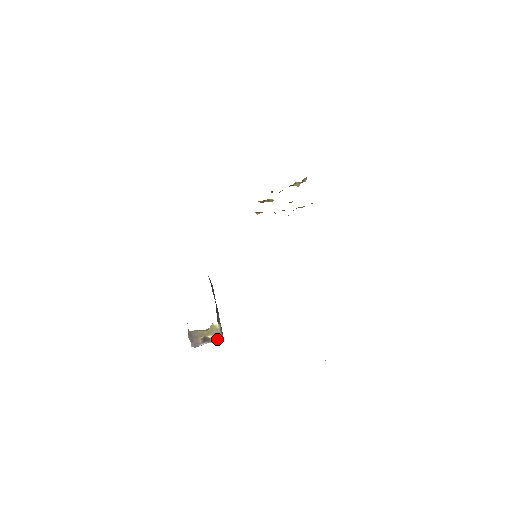
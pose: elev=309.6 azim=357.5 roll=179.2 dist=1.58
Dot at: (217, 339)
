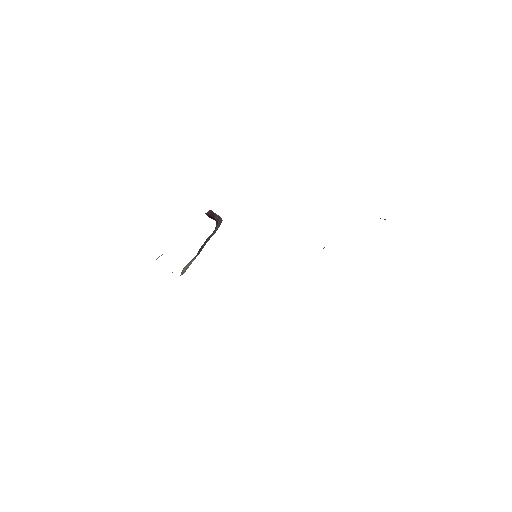
Dot at: occluded
